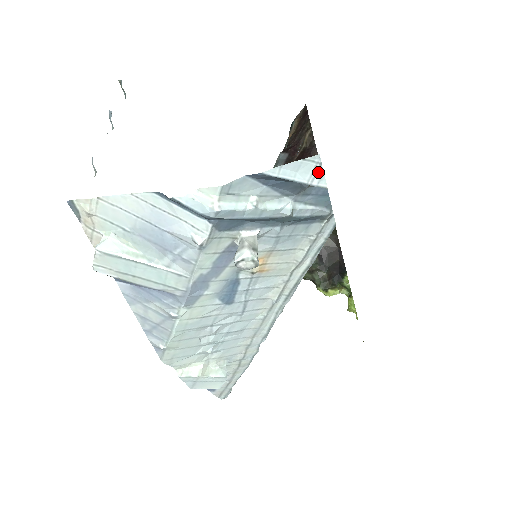
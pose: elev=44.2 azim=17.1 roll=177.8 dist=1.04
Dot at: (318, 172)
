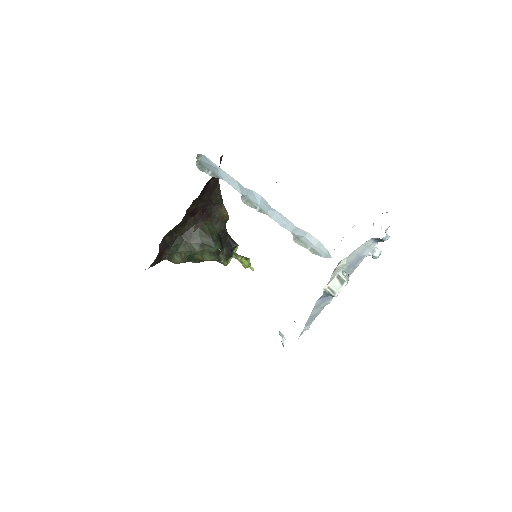
Dot at: occluded
